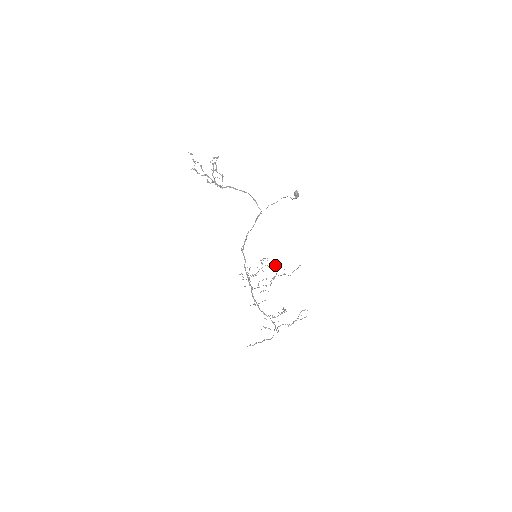
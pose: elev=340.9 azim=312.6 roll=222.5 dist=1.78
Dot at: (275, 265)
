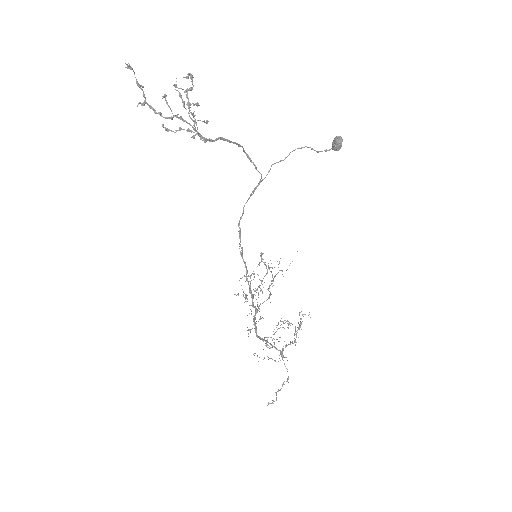
Dot at: occluded
